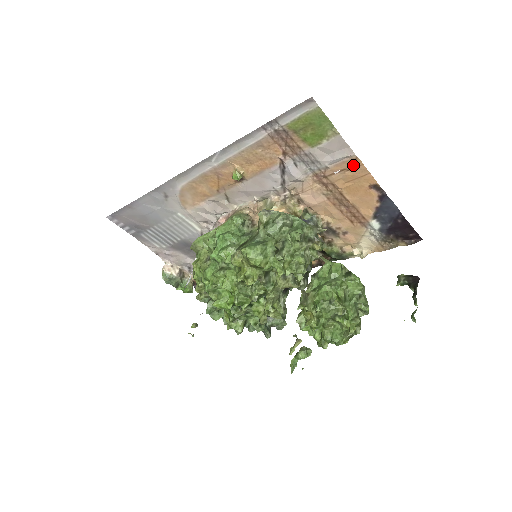
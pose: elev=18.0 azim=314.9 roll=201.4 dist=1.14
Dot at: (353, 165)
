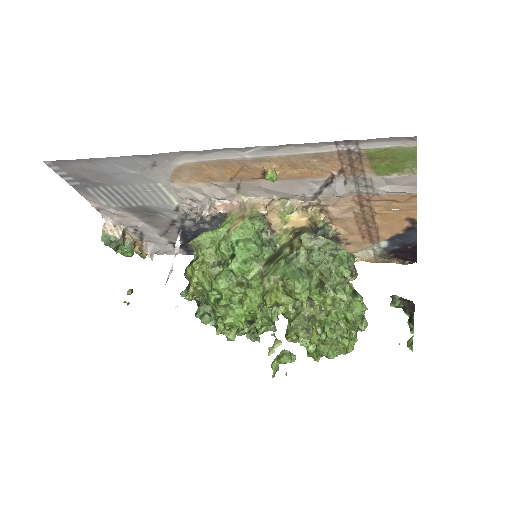
Dot at: (406, 199)
